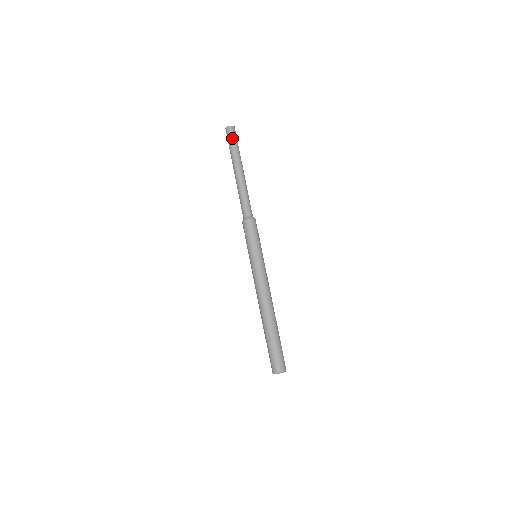
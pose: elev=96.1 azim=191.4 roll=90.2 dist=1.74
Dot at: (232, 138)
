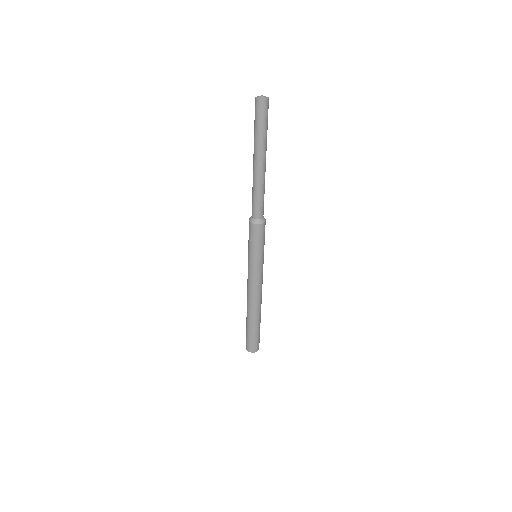
Dot at: (264, 119)
